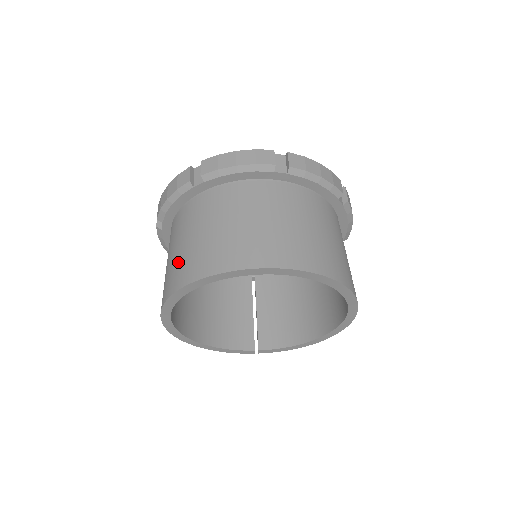
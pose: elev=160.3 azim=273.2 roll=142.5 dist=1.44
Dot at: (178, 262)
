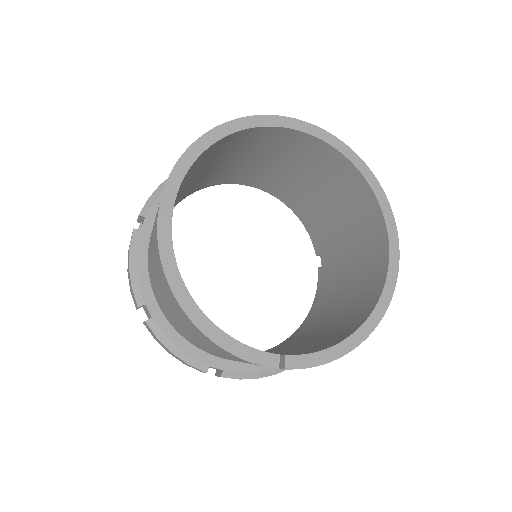
Dot at: occluded
